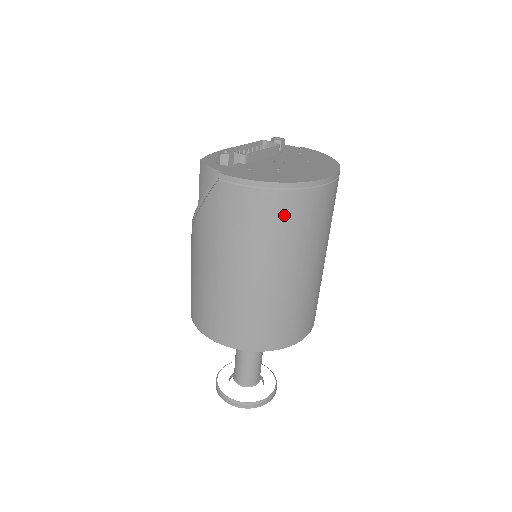
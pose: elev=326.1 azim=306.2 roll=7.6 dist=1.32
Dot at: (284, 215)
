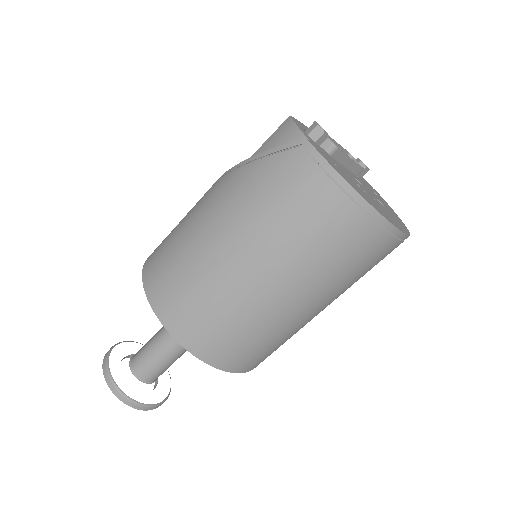
Dot at: (337, 233)
